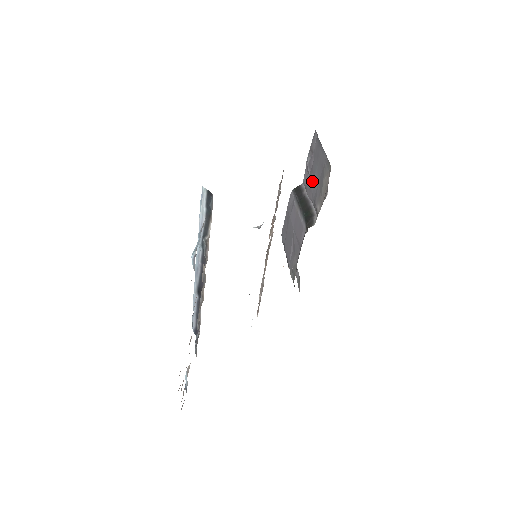
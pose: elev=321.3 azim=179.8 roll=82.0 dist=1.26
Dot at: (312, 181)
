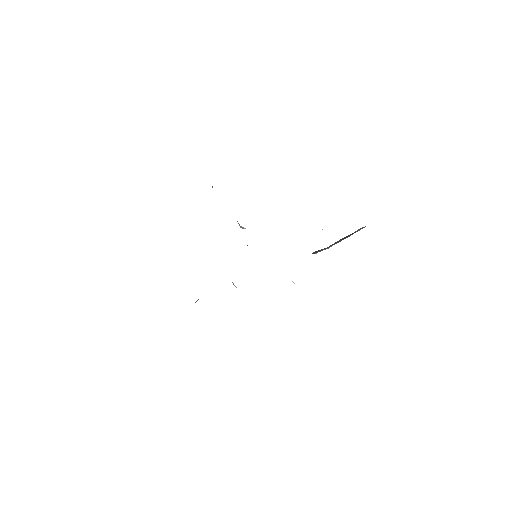
Dot at: occluded
